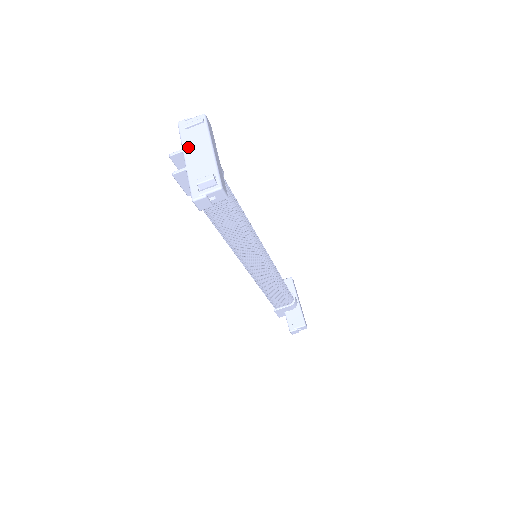
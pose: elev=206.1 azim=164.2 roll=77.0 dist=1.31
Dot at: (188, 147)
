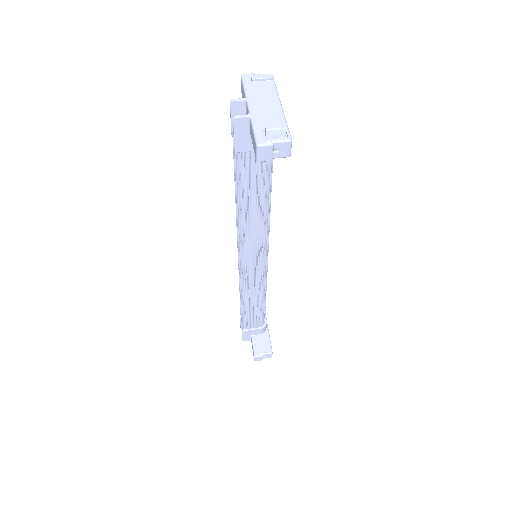
Dot at: (253, 97)
